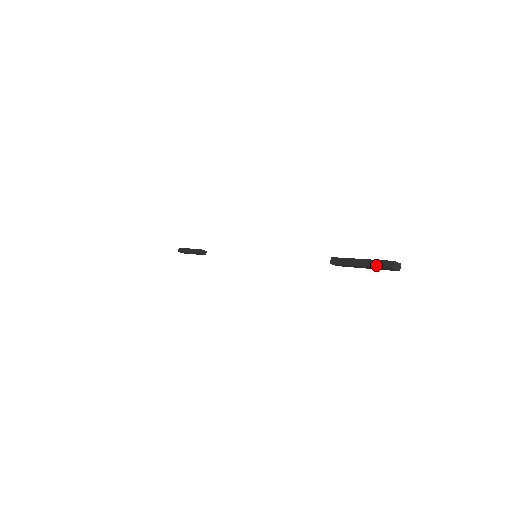
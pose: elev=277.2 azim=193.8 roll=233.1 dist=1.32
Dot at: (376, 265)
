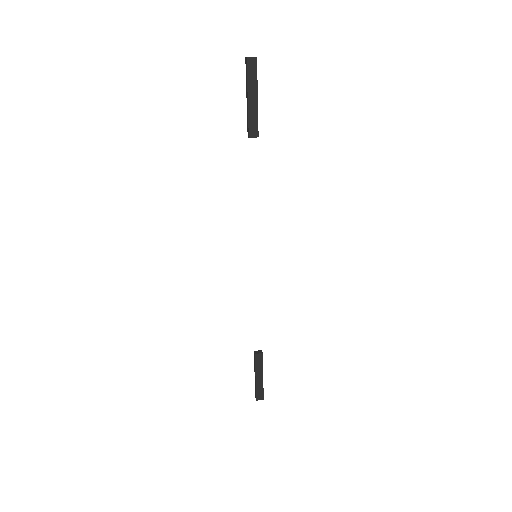
Dot at: (246, 78)
